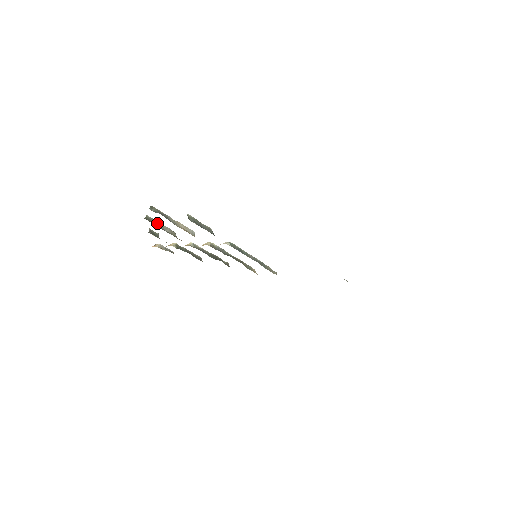
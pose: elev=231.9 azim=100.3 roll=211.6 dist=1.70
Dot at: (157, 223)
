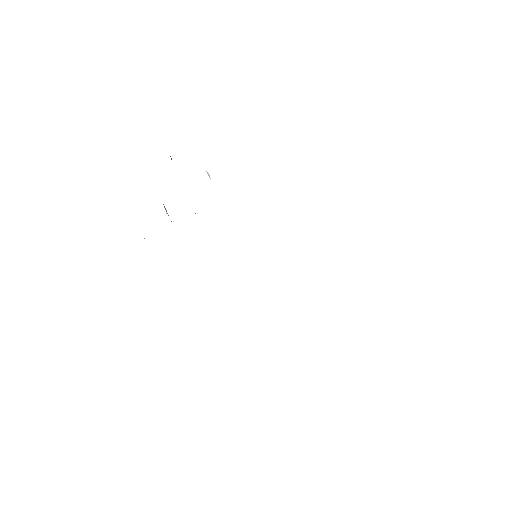
Dot at: occluded
